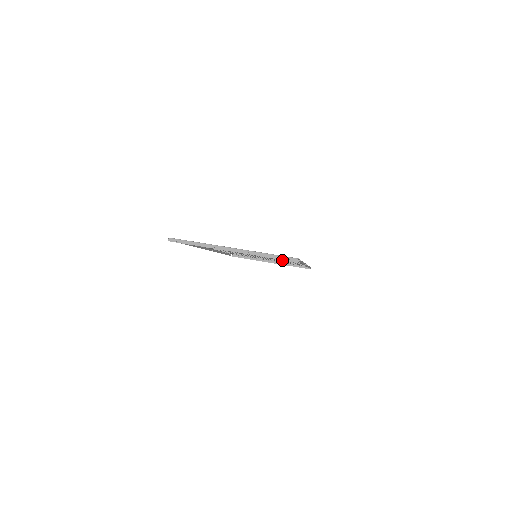
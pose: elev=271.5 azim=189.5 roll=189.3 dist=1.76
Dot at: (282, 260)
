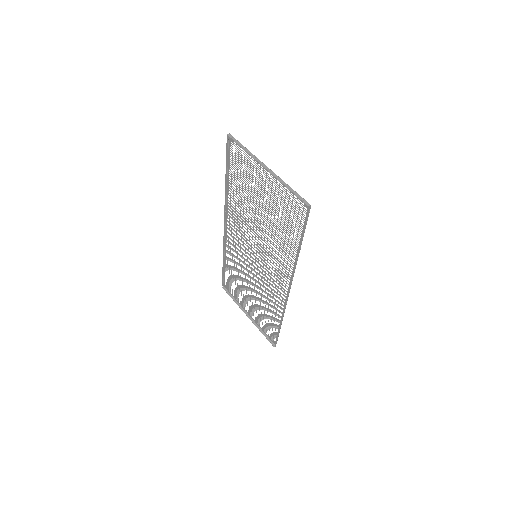
Dot at: occluded
